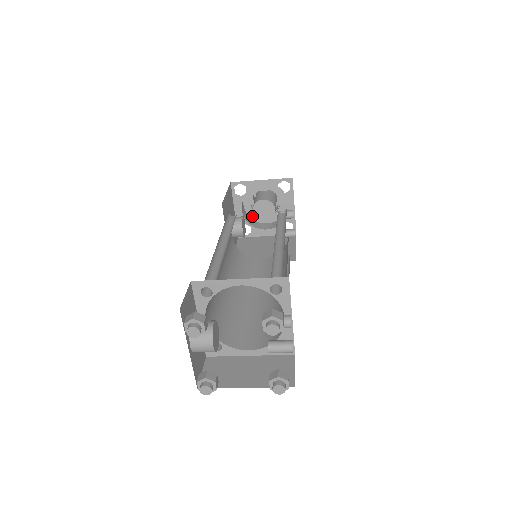
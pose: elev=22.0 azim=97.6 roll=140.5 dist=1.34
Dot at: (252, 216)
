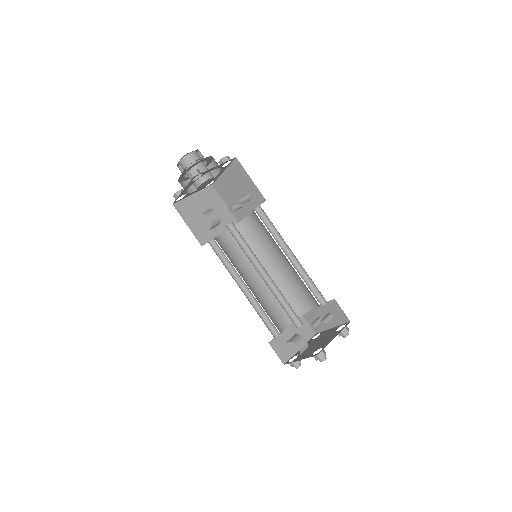
Dot at: (180, 180)
